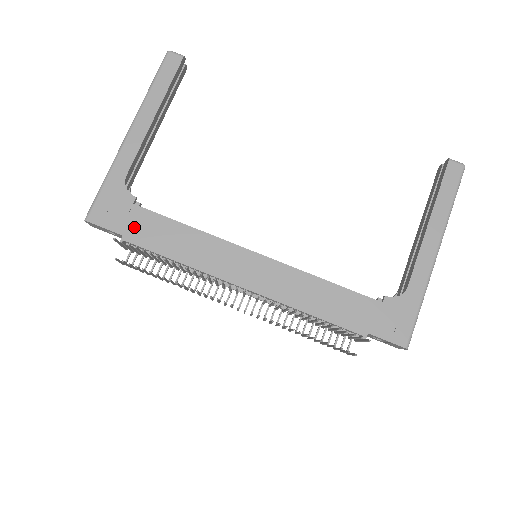
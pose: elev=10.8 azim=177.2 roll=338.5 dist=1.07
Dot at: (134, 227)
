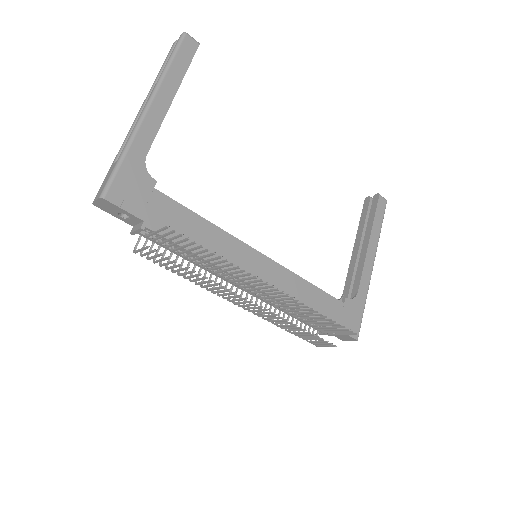
Dot at: (155, 213)
